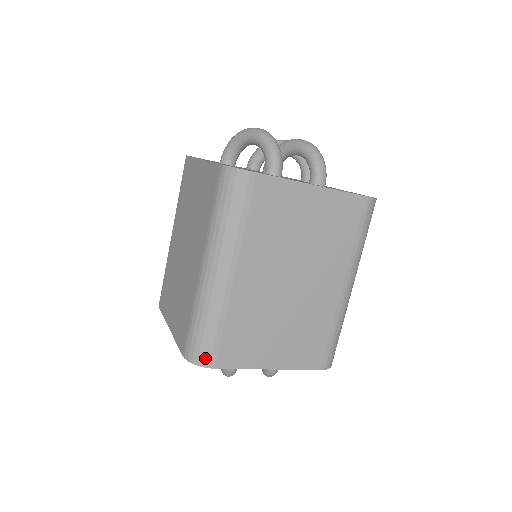
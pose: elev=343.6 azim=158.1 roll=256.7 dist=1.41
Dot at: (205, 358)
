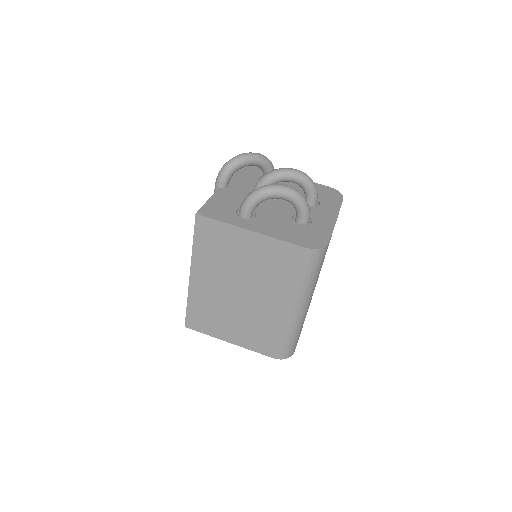
Dot at: (293, 351)
